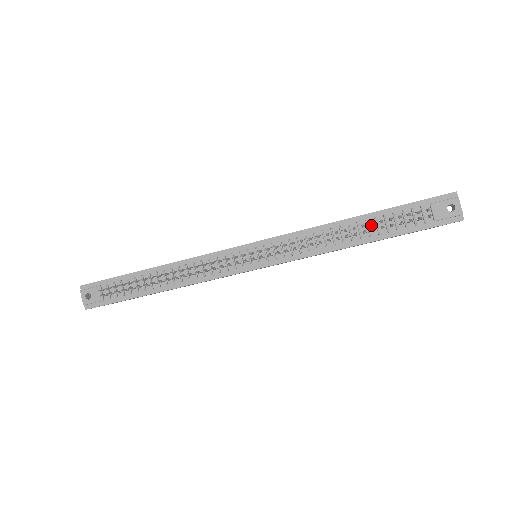
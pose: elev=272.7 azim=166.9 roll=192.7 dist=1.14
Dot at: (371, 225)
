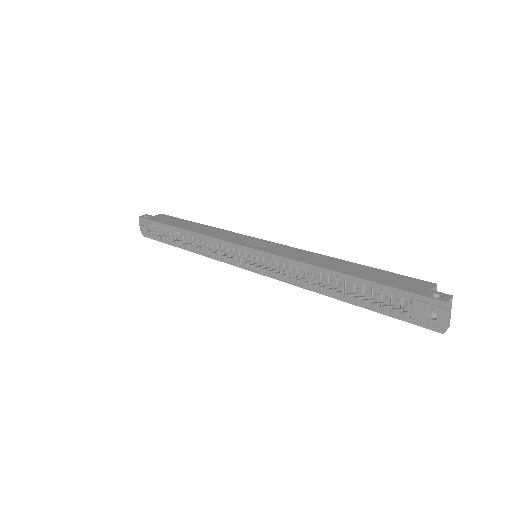
Dot at: (349, 287)
